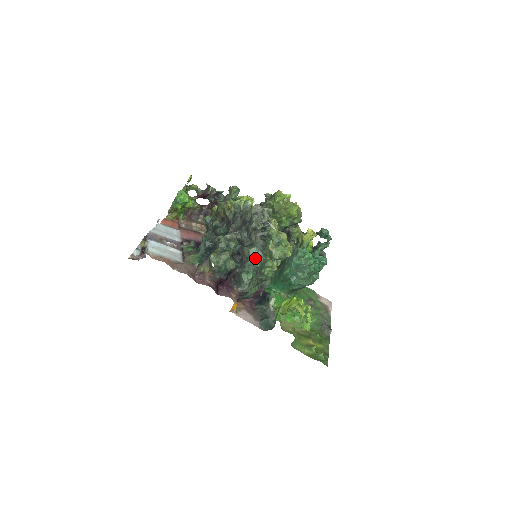
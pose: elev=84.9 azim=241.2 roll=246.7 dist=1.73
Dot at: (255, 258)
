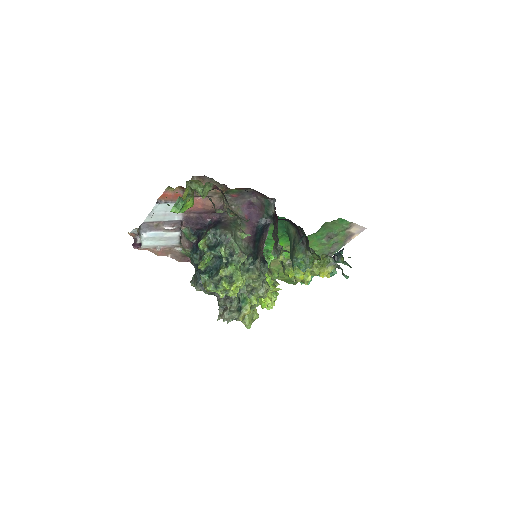
Dot at: occluded
